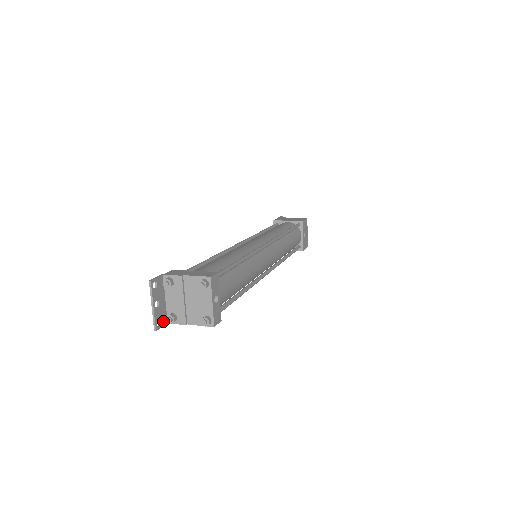
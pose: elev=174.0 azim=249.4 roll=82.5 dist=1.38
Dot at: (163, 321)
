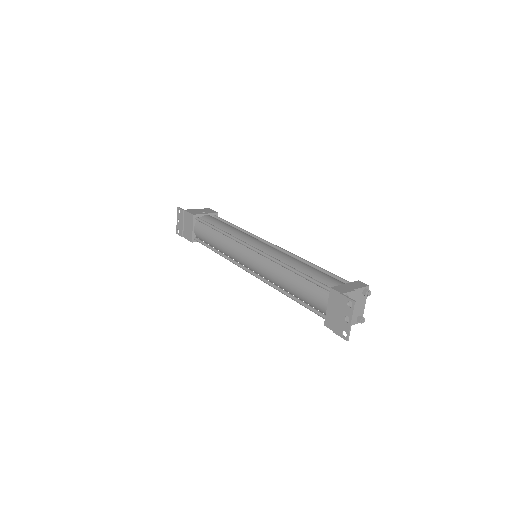
Dot at: (340, 331)
